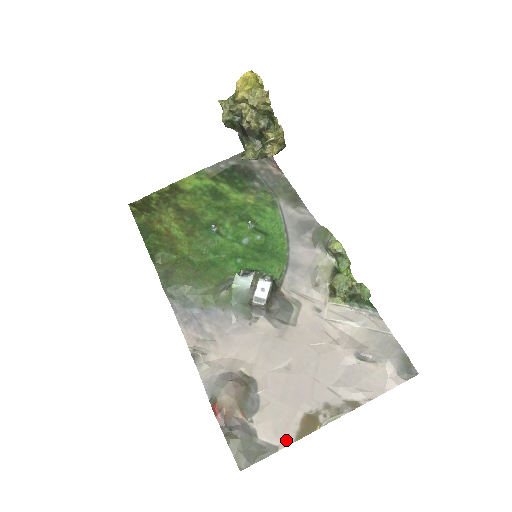
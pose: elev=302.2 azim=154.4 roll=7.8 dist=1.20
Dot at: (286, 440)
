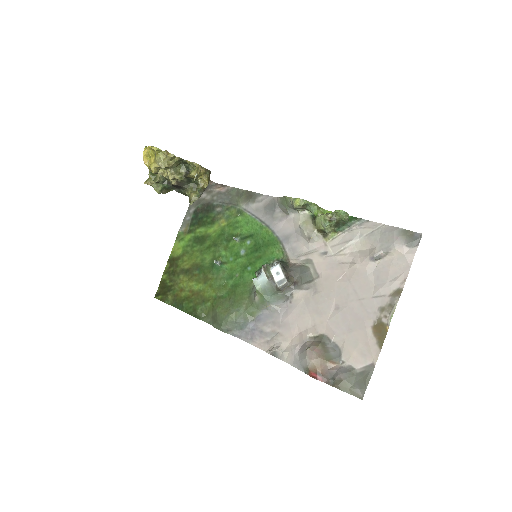
Dot at: (374, 354)
